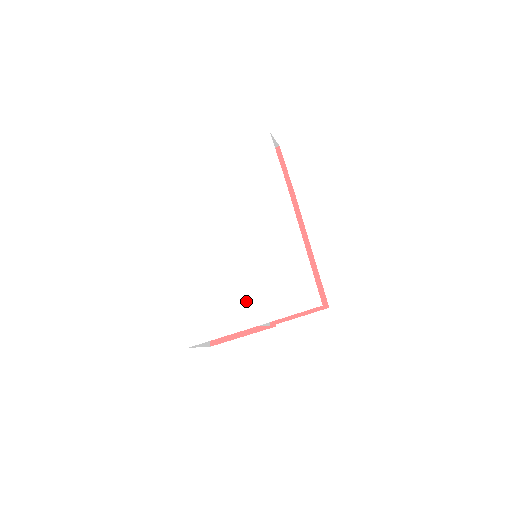
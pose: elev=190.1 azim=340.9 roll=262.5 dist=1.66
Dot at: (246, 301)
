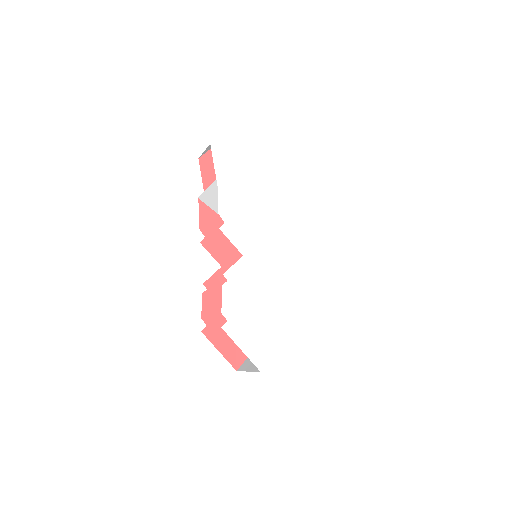
Dot at: (288, 296)
